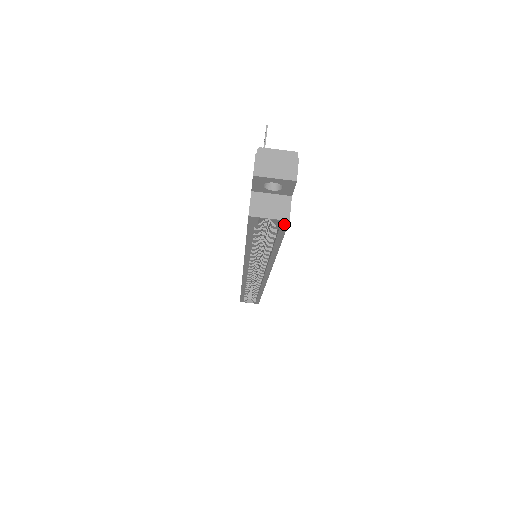
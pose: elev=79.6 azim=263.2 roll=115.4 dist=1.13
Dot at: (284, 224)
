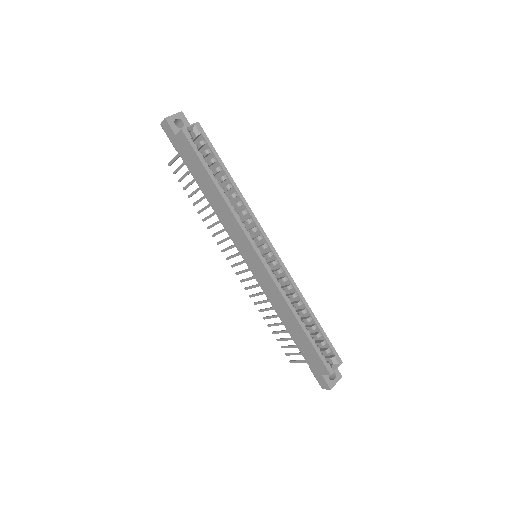
Dot at: (200, 128)
